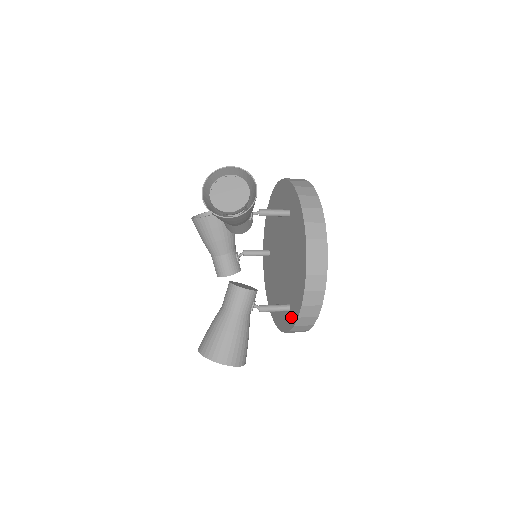
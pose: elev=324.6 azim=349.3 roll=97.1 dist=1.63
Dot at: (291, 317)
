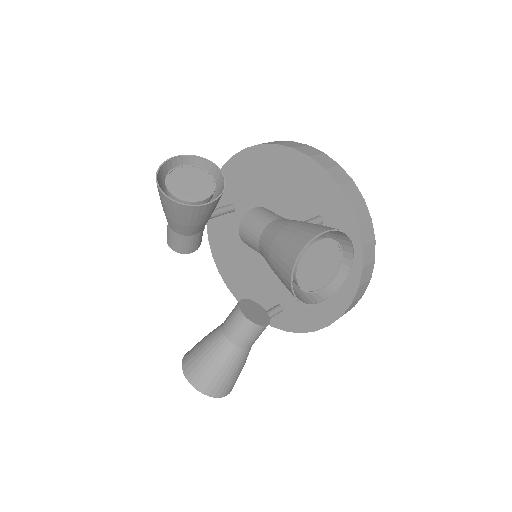
Dot at: (282, 320)
